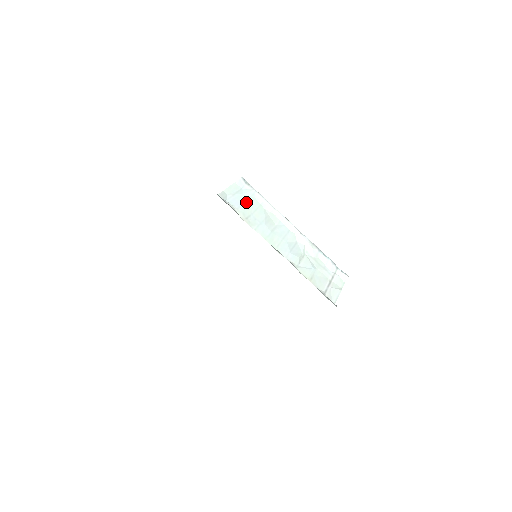
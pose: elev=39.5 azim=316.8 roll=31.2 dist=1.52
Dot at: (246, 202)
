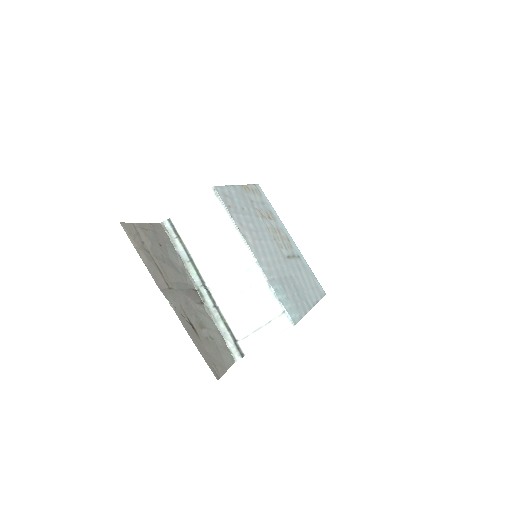
Dot at: (202, 222)
